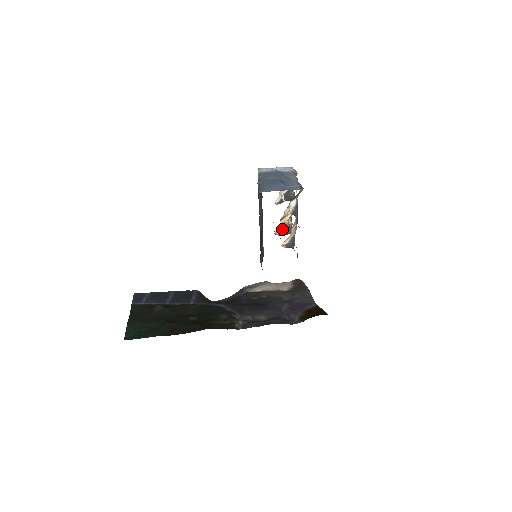
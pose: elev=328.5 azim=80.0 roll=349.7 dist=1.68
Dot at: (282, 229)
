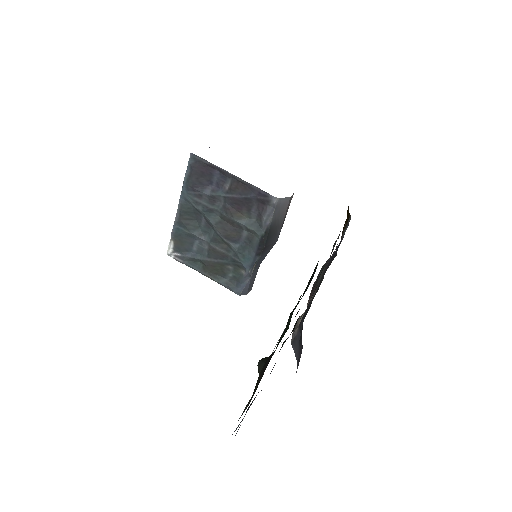
Dot at: occluded
